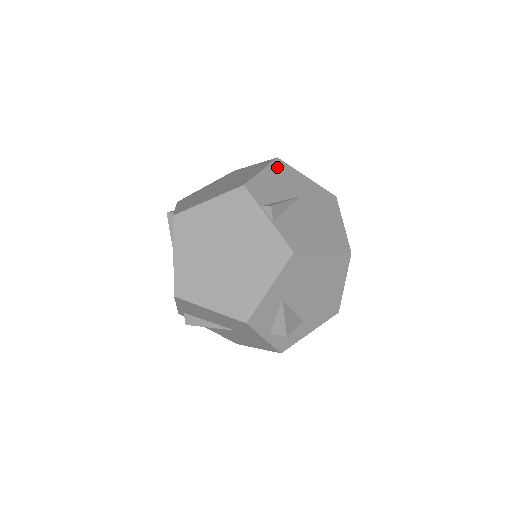
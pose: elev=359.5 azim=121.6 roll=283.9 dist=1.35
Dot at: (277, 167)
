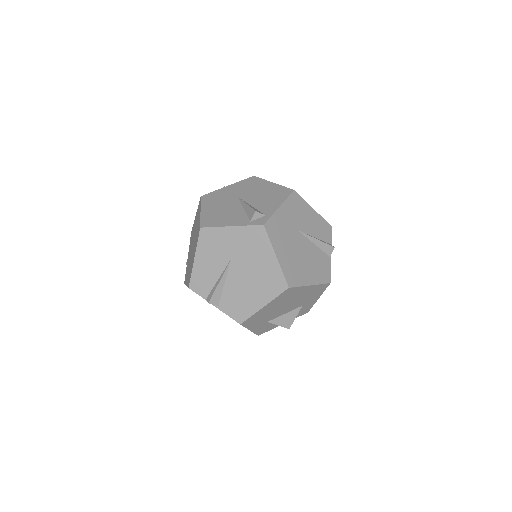
Dot at: (204, 241)
